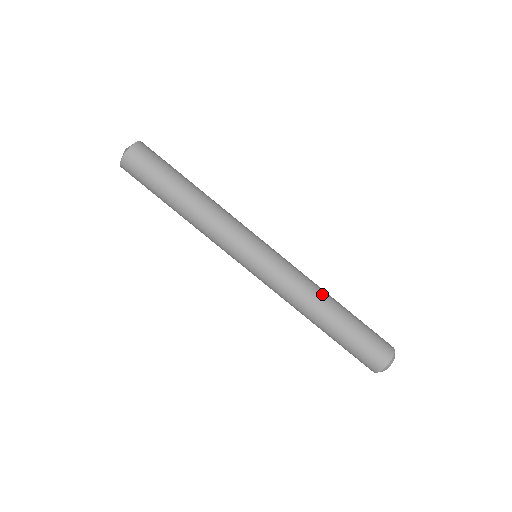
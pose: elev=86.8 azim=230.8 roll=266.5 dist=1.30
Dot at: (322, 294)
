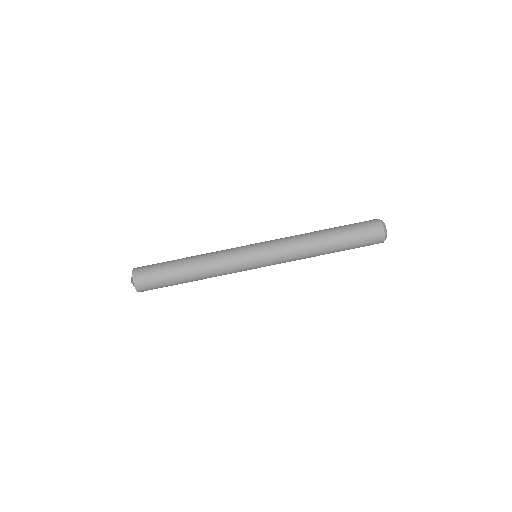
Dot at: (311, 236)
